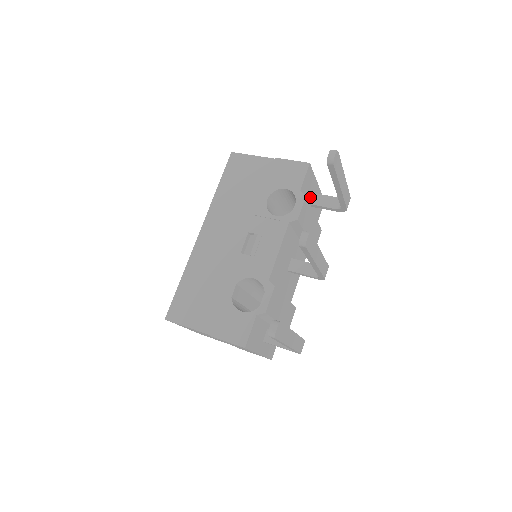
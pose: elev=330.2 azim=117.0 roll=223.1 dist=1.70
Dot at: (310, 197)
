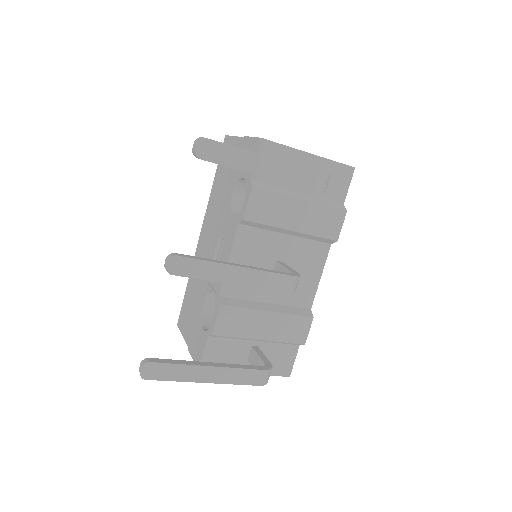
Dot at: occluded
